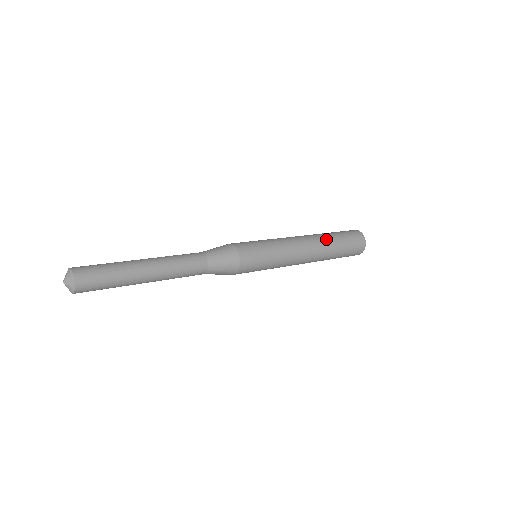
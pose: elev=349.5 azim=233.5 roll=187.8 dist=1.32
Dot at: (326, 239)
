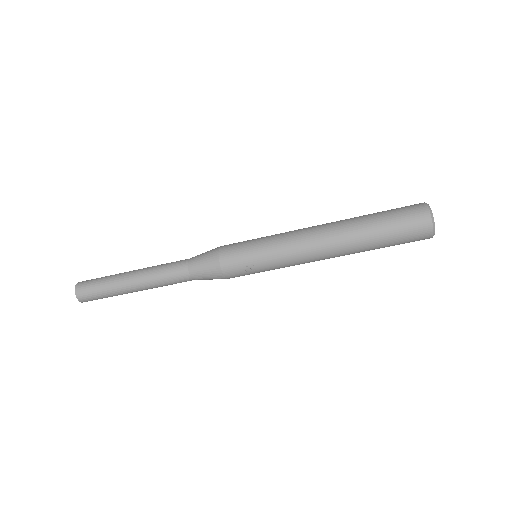
Dot at: (350, 218)
